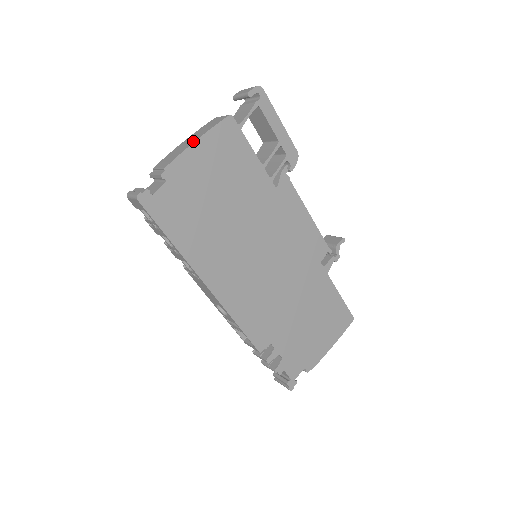
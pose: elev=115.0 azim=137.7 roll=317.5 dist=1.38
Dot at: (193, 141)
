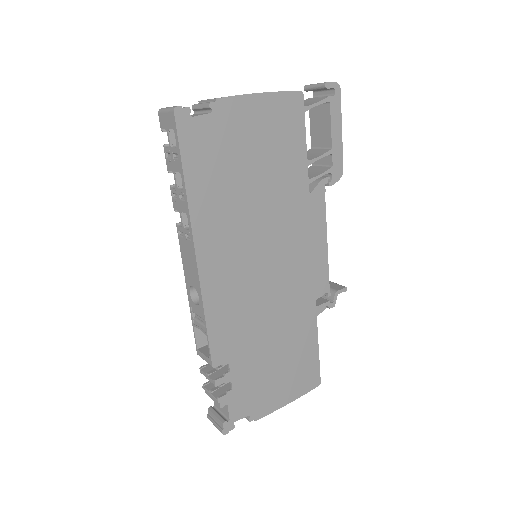
Dot at: occluded
